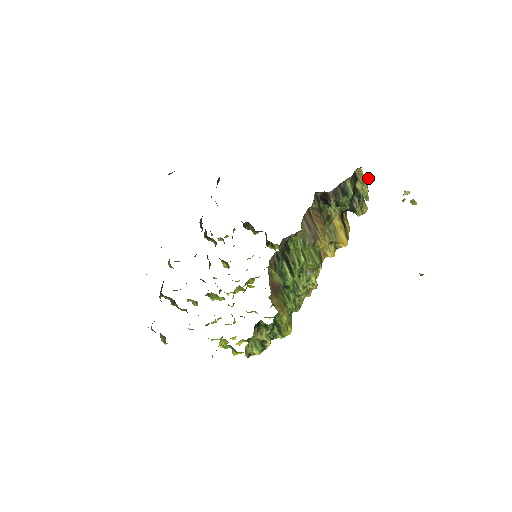
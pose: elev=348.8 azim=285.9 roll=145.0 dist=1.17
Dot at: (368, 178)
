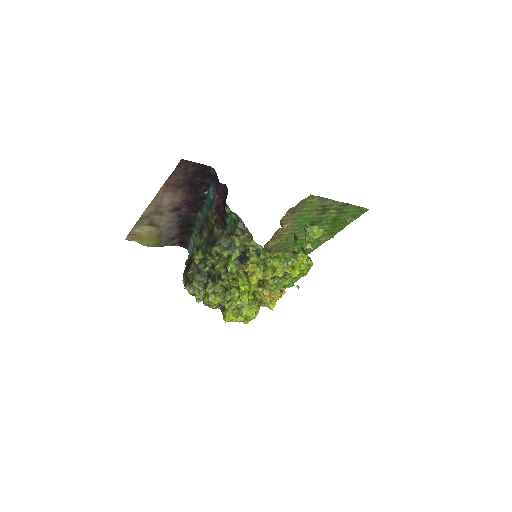
Dot at: occluded
